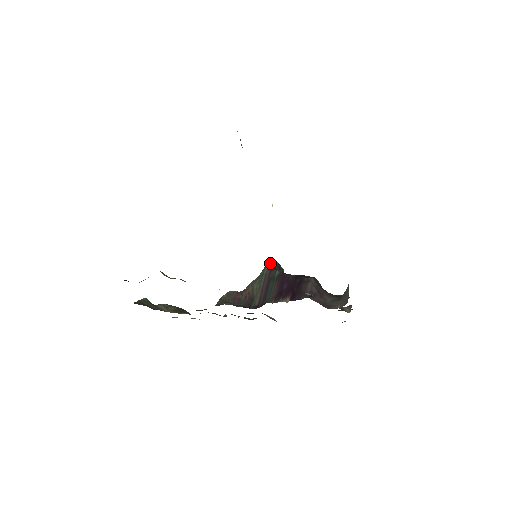
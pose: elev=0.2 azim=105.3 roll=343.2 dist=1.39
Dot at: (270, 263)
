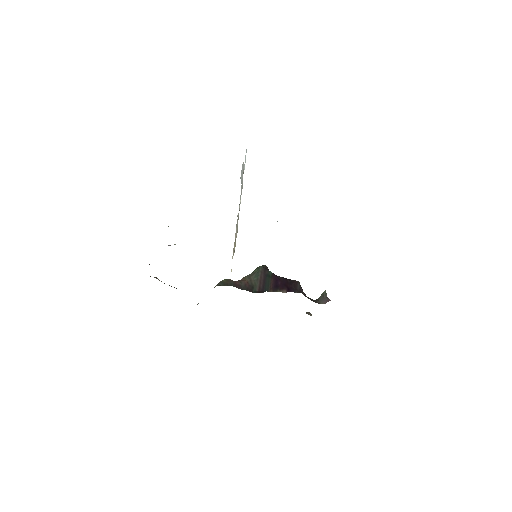
Dot at: (262, 265)
